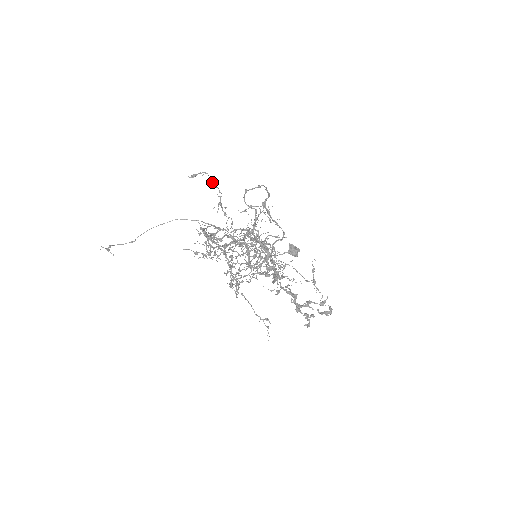
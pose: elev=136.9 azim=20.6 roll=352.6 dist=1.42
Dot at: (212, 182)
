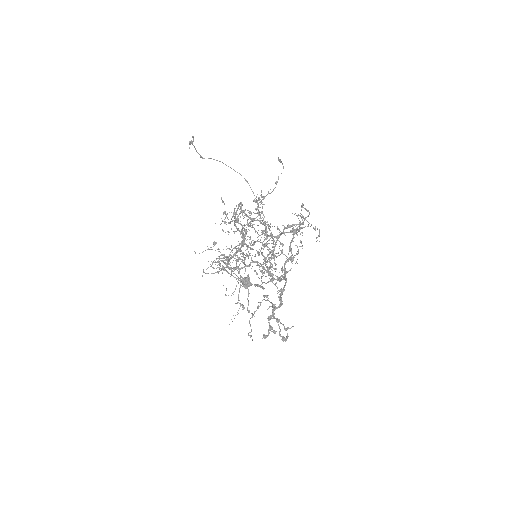
Dot at: occluded
